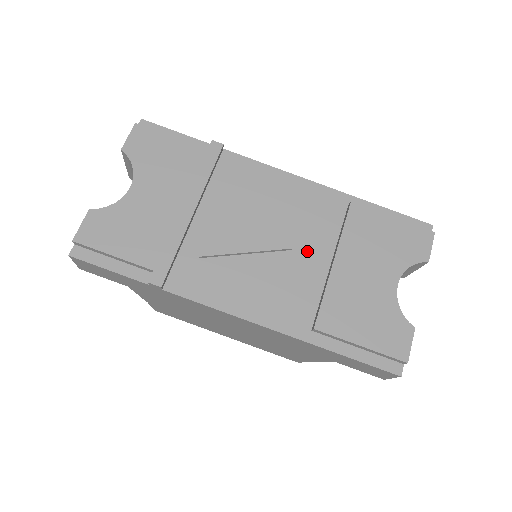
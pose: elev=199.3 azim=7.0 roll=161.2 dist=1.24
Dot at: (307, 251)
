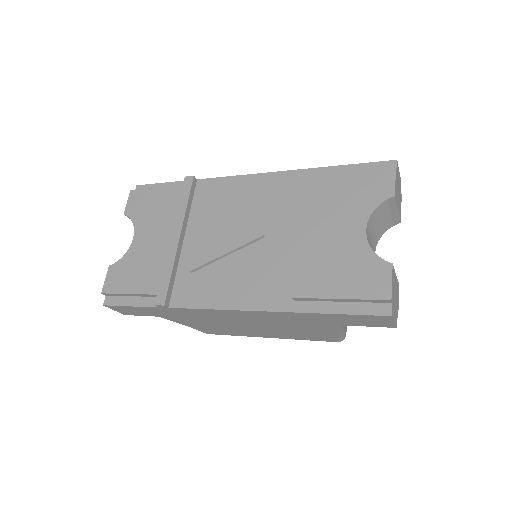
Dot at: (278, 233)
